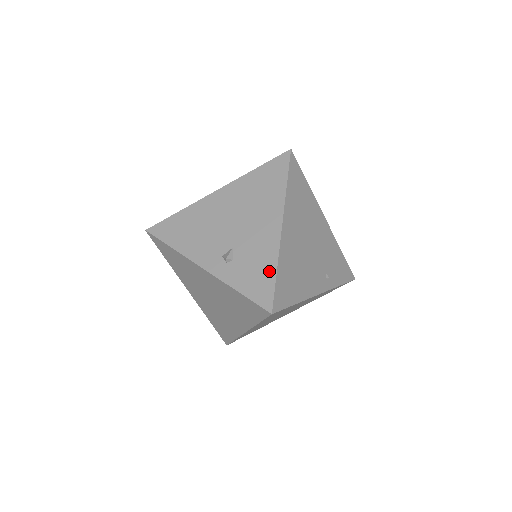
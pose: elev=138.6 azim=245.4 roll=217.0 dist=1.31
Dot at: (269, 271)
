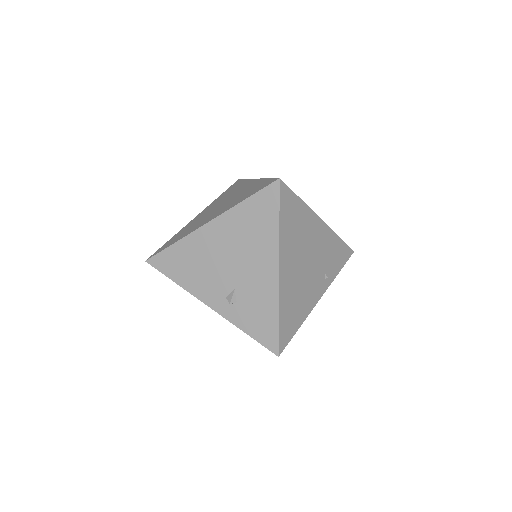
Dot at: (272, 317)
